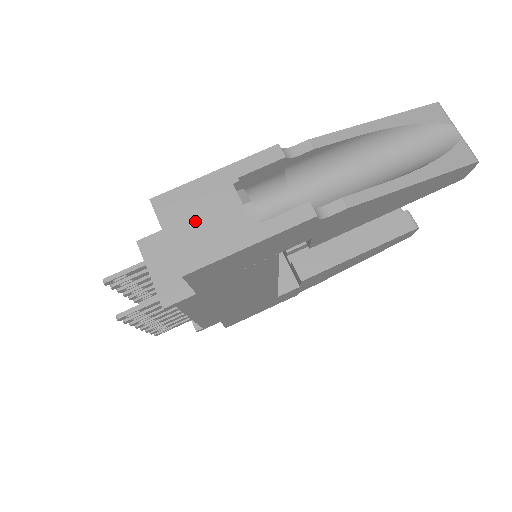
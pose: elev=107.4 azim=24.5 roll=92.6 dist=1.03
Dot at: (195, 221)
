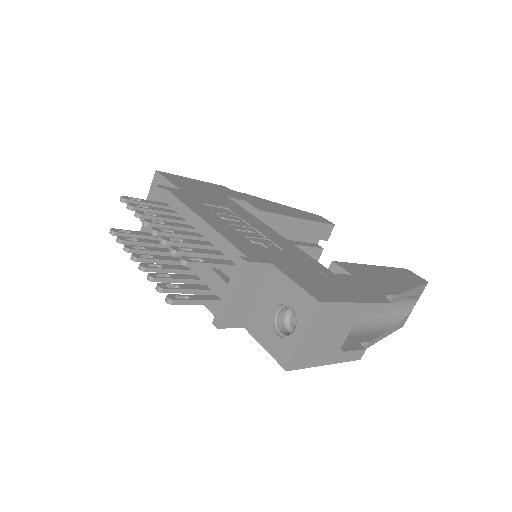
Dot at: (323, 334)
